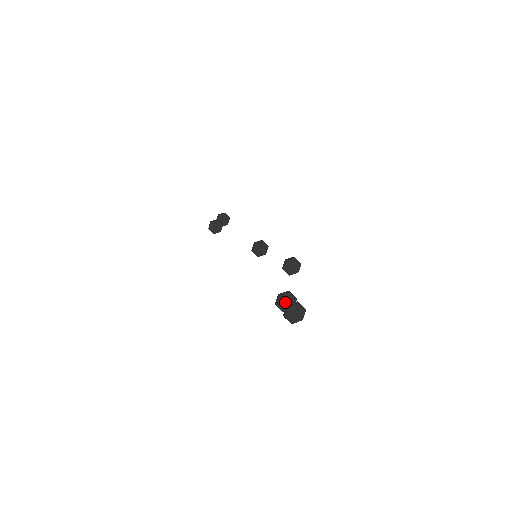
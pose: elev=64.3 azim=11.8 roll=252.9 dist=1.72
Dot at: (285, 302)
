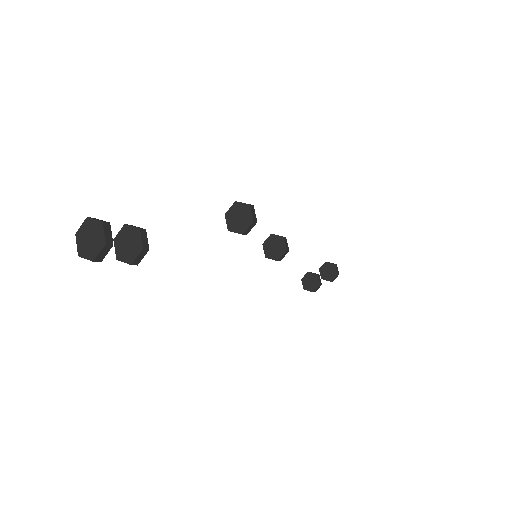
Dot at: (126, 245)
